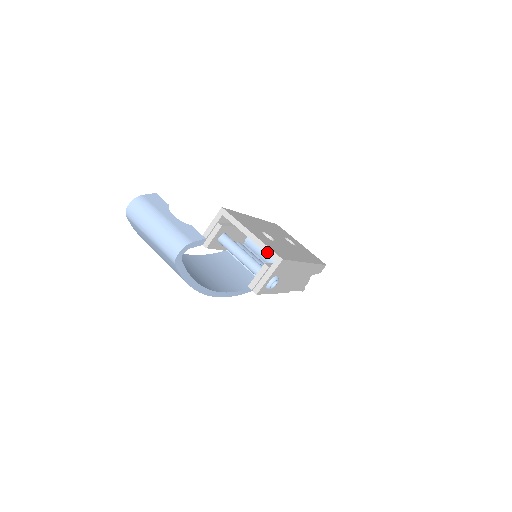
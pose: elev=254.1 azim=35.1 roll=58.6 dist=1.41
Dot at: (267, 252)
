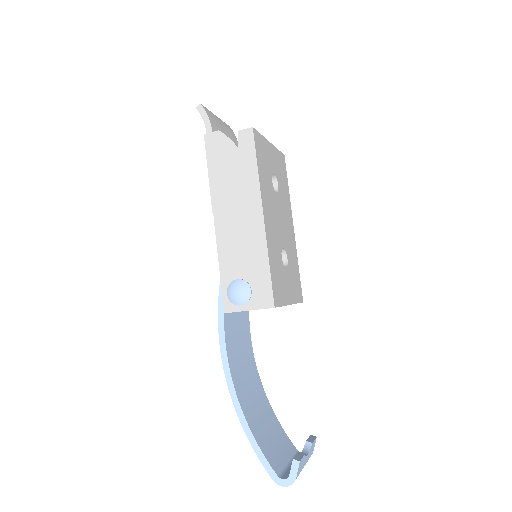
Dot at: occluded
